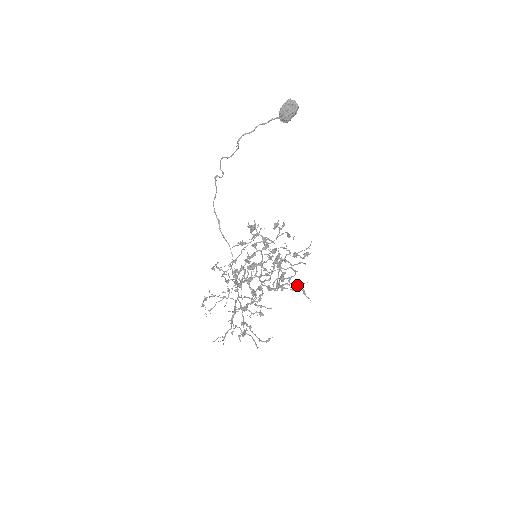
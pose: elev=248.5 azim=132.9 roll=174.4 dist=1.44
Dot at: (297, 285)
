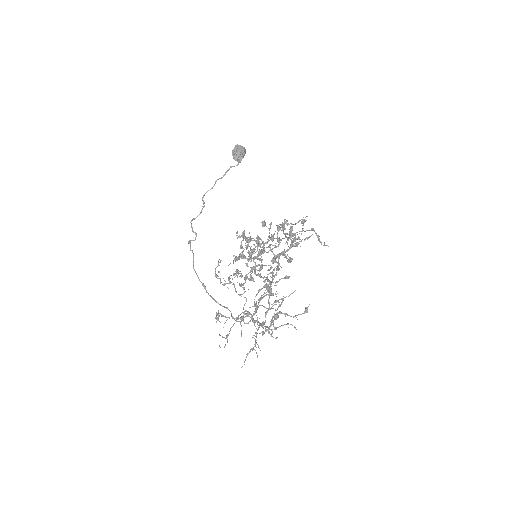
Dot at: (309, 230)
